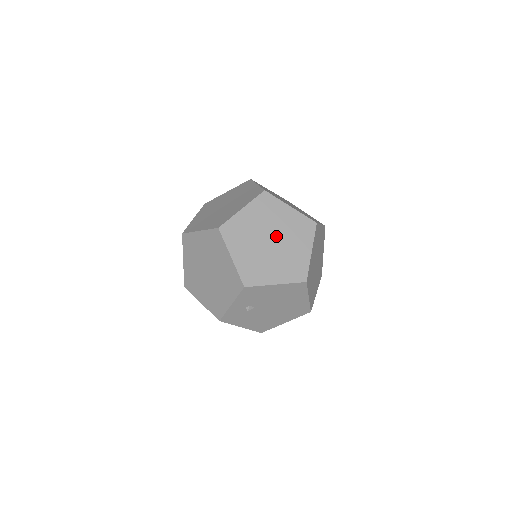
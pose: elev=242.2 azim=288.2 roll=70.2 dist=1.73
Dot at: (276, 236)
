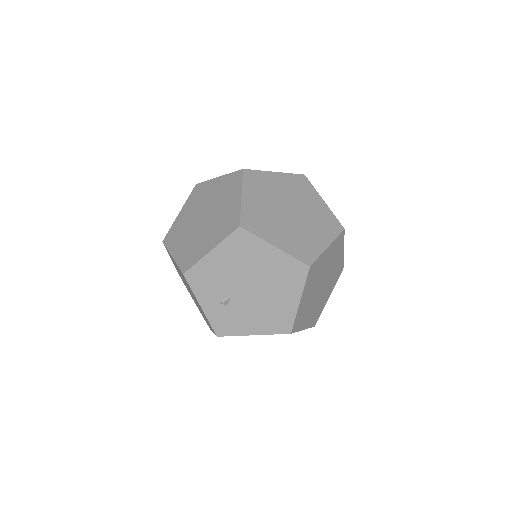
Dot at: (208, 210)
